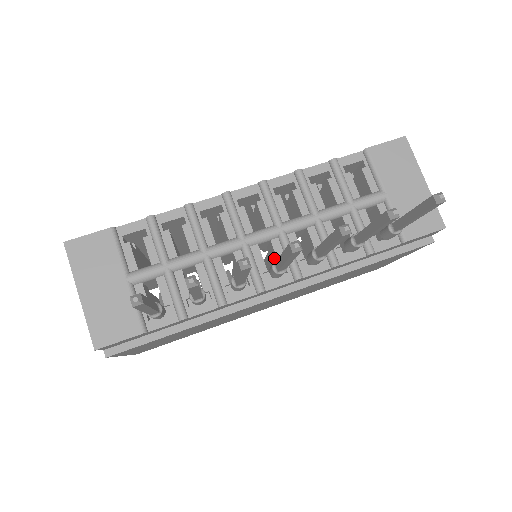
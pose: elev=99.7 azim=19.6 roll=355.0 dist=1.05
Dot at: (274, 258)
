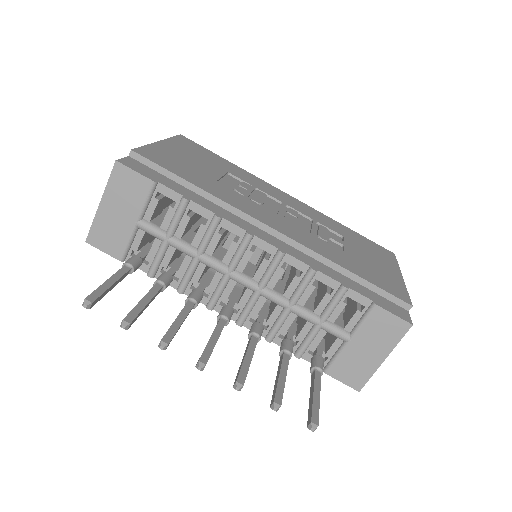
Dot at: occluded
